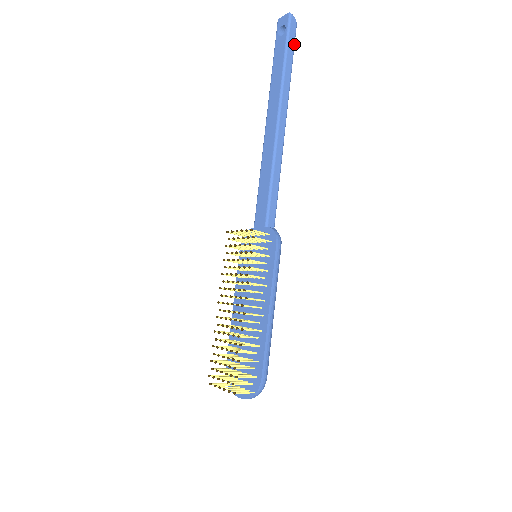
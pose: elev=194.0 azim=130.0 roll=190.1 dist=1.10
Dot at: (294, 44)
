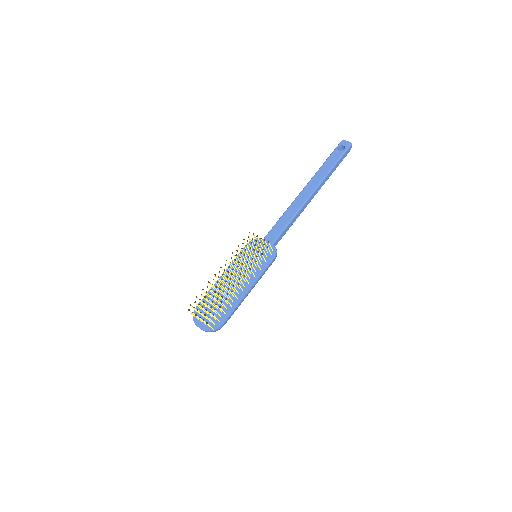
Dot at: occluded
